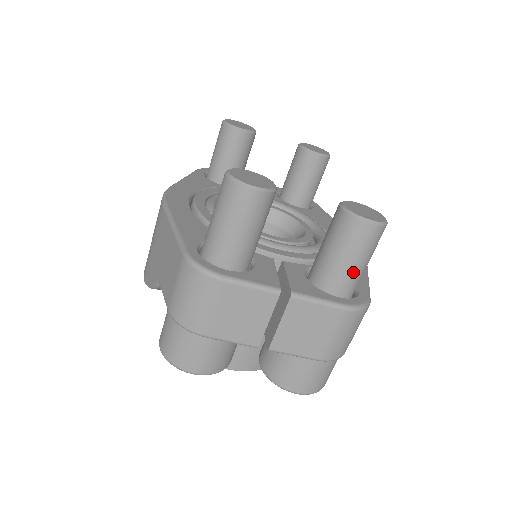
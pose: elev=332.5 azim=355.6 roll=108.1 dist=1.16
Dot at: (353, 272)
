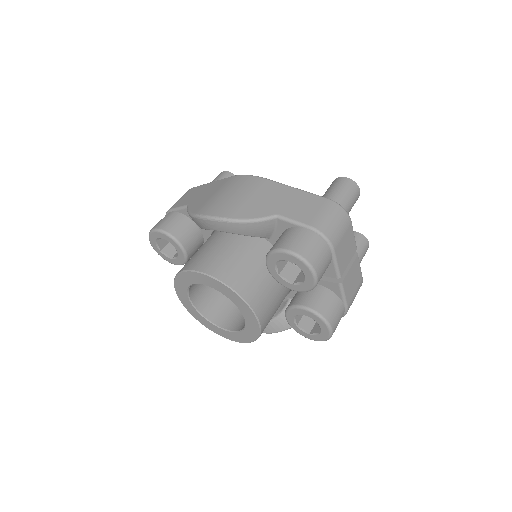
Dot at: occluded
